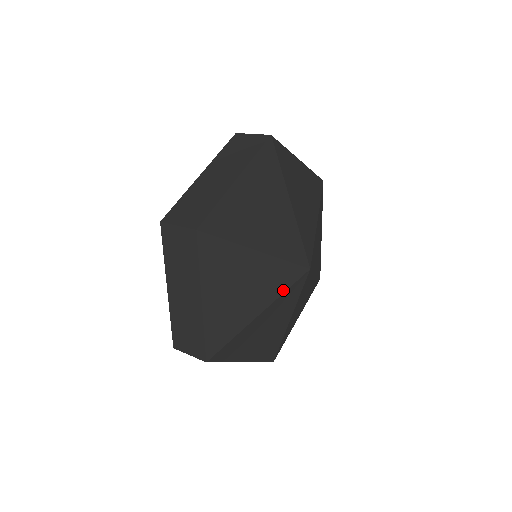
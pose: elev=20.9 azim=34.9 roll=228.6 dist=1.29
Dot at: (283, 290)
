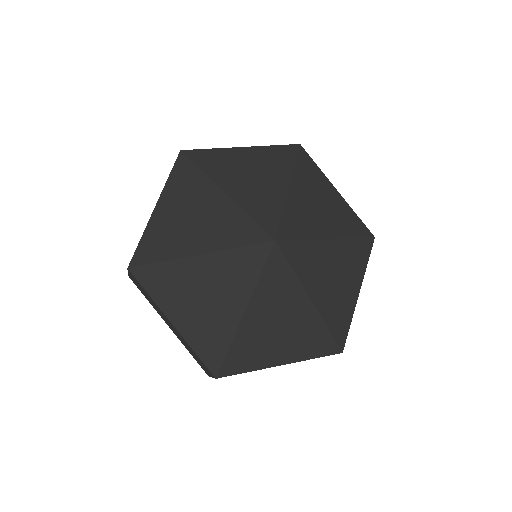
Dot at: (256, 276)
